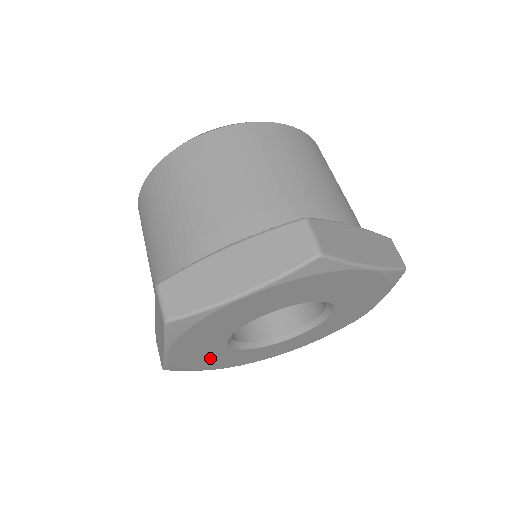
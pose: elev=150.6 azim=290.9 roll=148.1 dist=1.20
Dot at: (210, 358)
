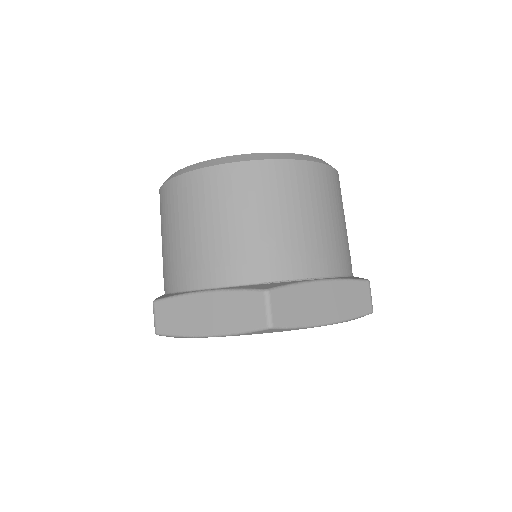
Dot at: occluded
